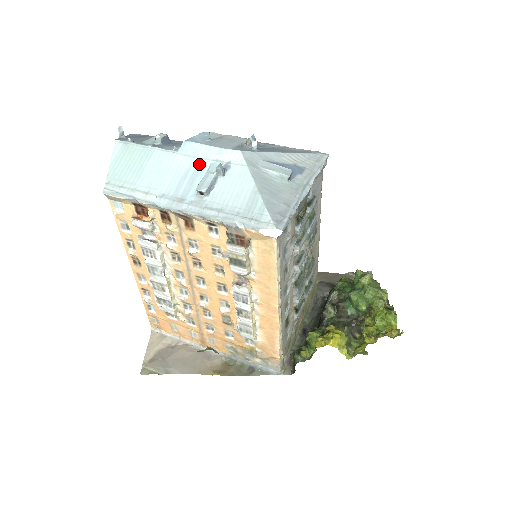
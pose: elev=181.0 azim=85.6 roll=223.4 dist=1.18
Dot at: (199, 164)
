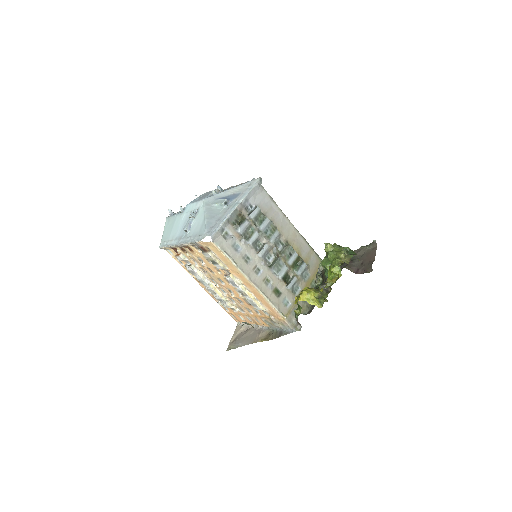
Dot at: (189, 215)
